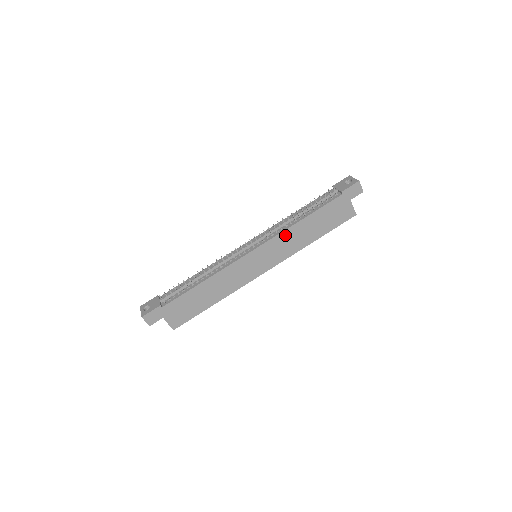
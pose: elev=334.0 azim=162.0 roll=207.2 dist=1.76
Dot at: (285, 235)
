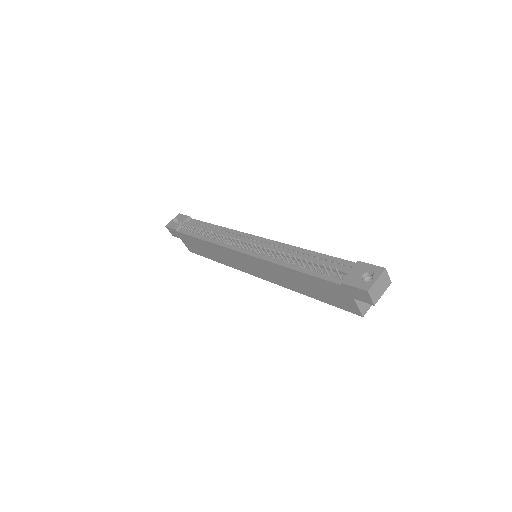
Dot at: (273, 266)
